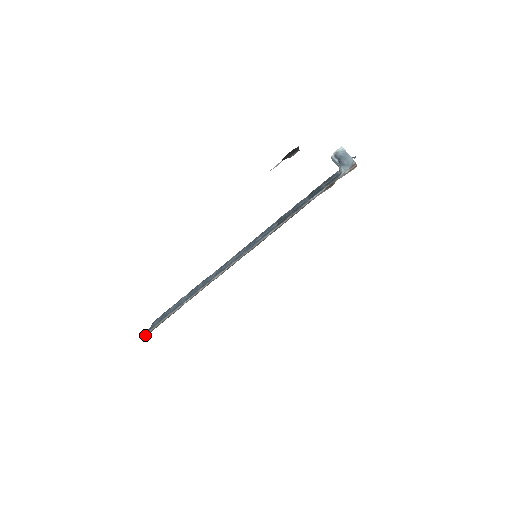
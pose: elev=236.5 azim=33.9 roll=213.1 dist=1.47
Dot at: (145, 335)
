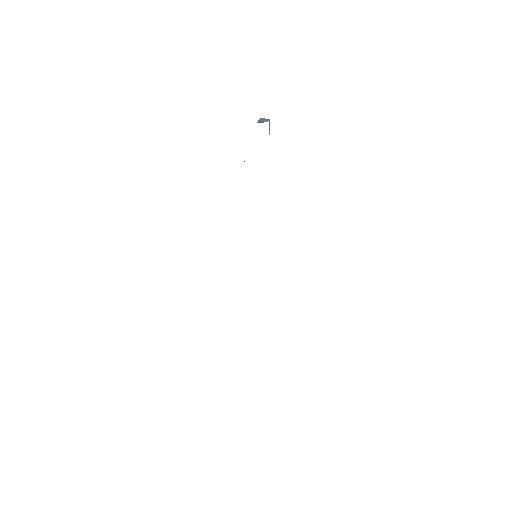
Dot at: occluded
